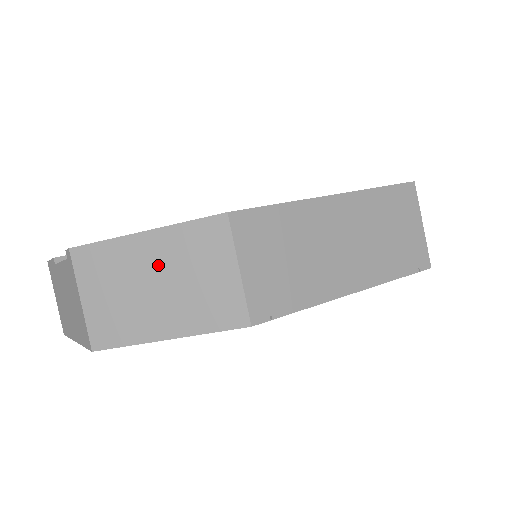
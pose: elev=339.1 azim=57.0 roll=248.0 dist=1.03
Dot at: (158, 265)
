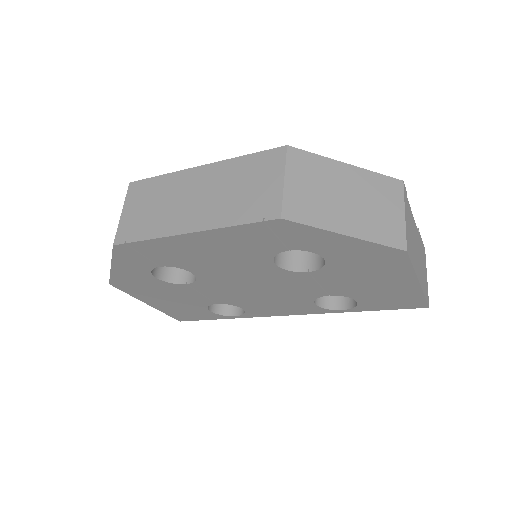
Dot at: occluded
